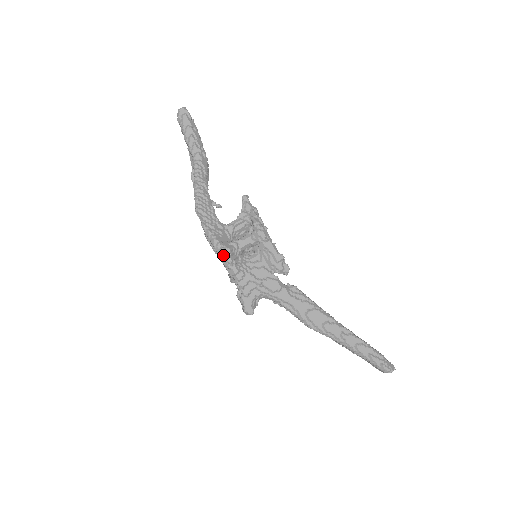
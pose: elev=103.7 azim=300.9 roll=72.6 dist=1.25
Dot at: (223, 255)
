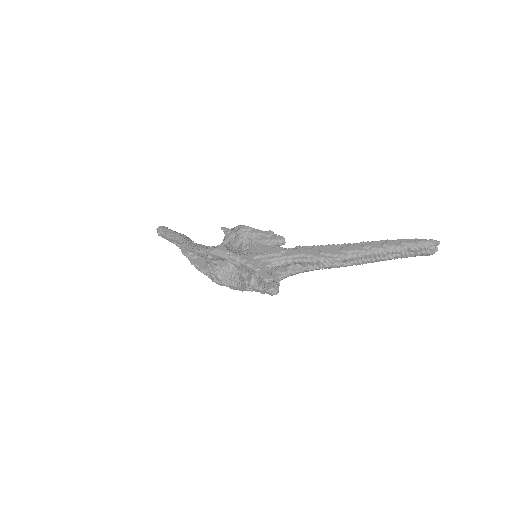
Dot at: (220, 251)
